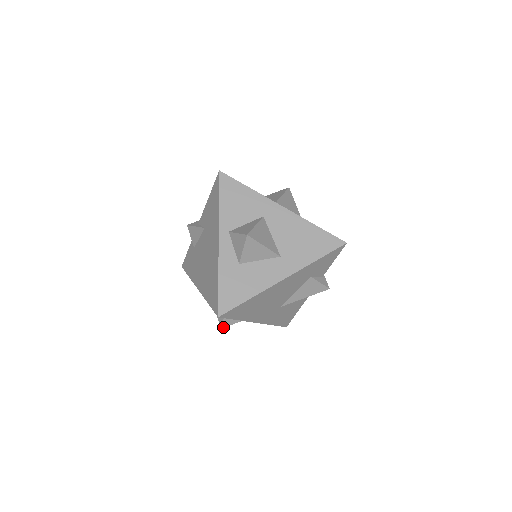
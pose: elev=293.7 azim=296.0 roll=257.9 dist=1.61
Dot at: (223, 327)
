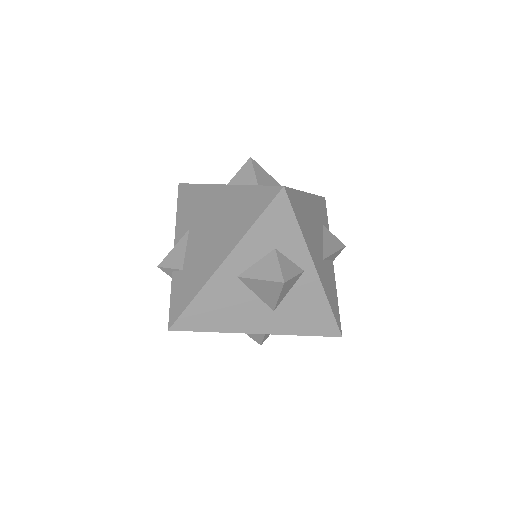
Dot at: (285, 281)
